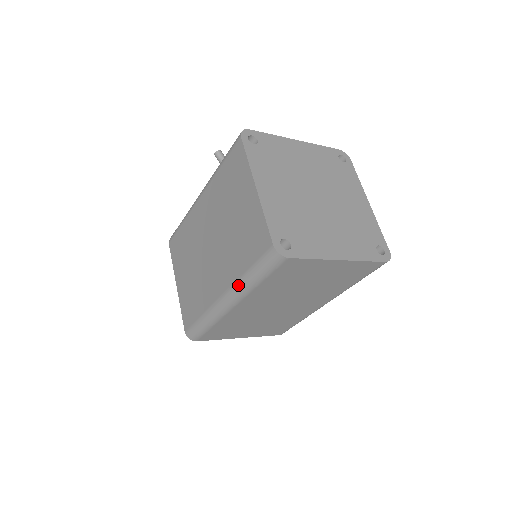
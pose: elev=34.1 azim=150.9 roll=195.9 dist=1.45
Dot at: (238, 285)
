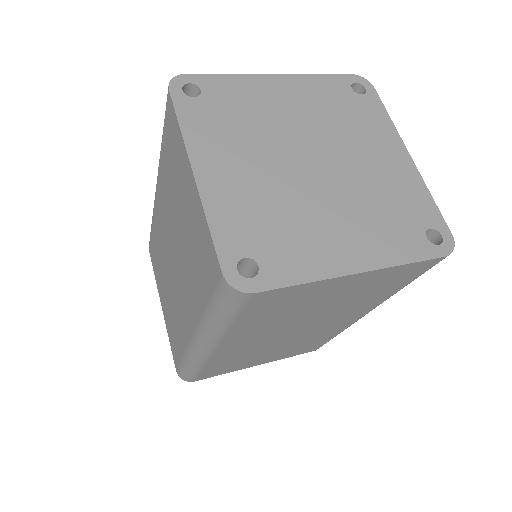
Dot at: (203, 327)
